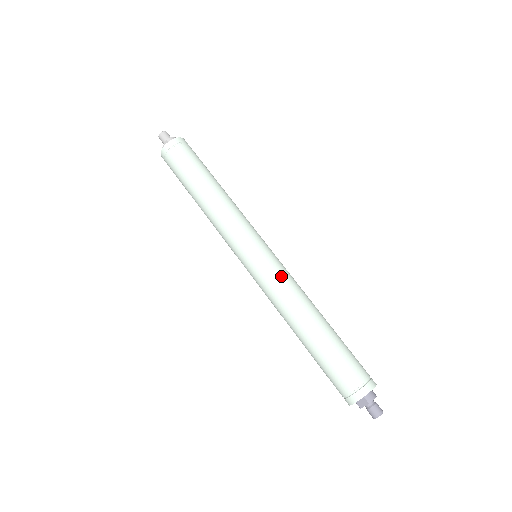
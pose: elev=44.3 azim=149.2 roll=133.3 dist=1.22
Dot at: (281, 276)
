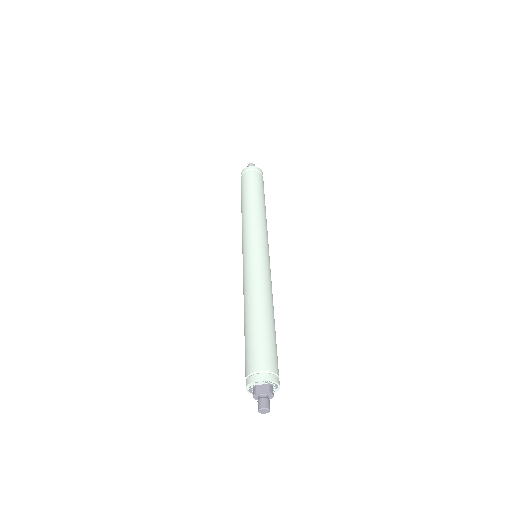
Dot at: (270, 274)
